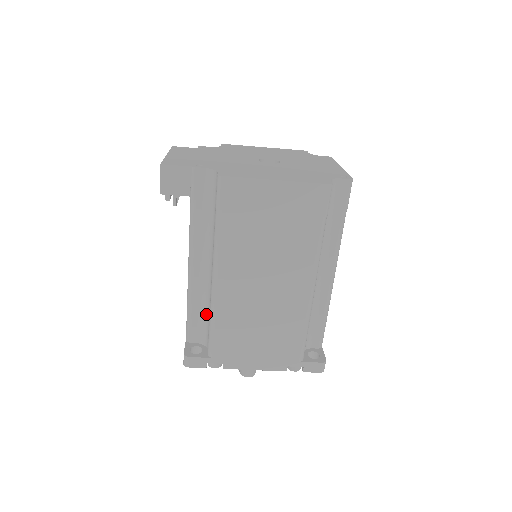
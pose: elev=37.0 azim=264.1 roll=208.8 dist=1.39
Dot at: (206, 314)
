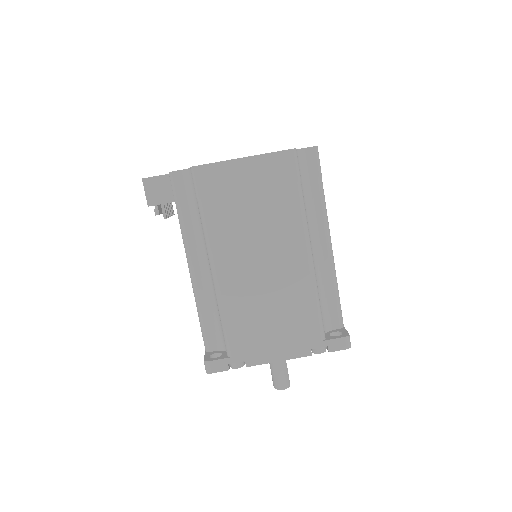
Dot at: (217, 315)
